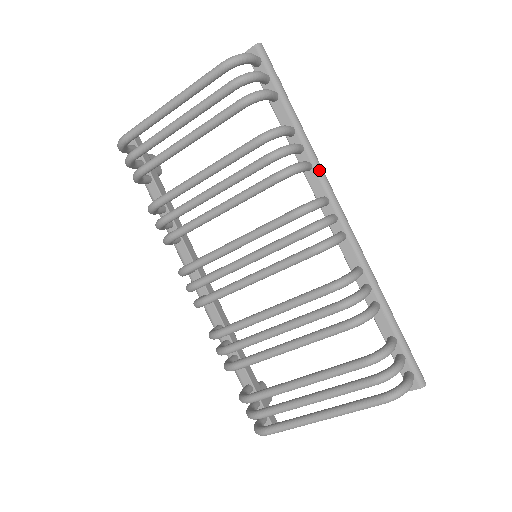
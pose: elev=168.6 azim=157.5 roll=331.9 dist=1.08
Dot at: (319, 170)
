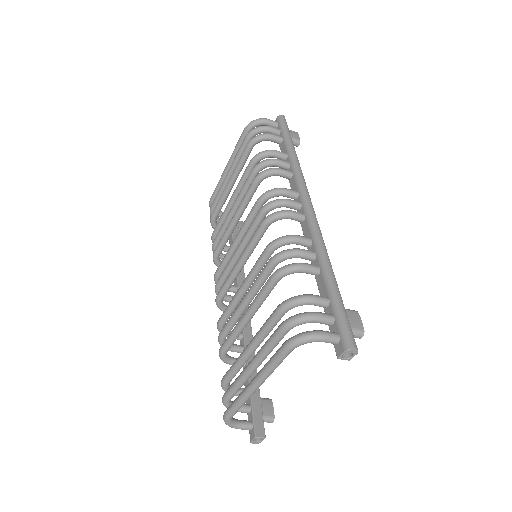
Dot at: (297, 175)
